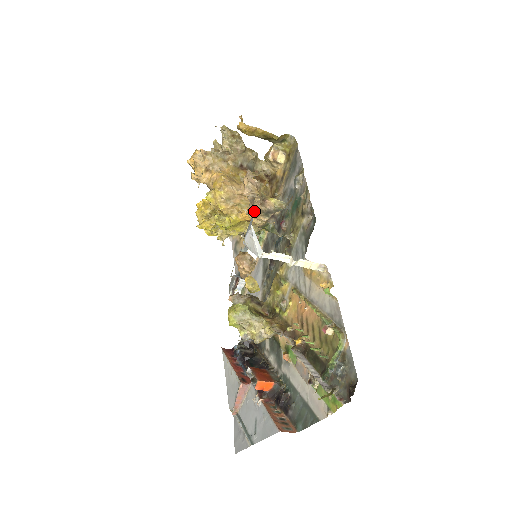
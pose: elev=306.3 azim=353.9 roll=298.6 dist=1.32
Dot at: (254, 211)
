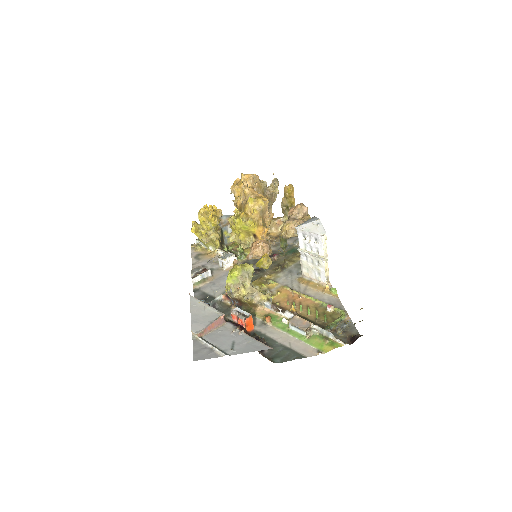
Dot at: (295, 224)
